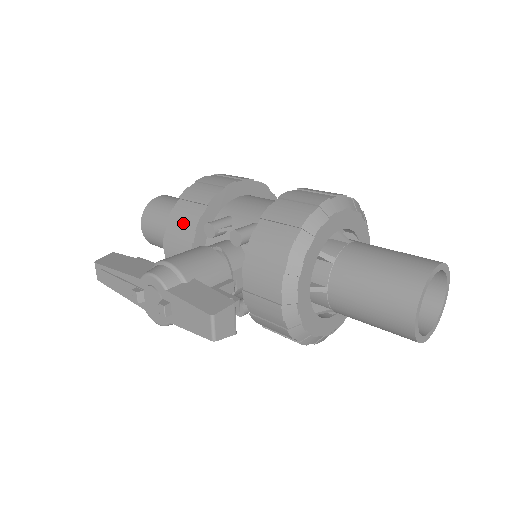
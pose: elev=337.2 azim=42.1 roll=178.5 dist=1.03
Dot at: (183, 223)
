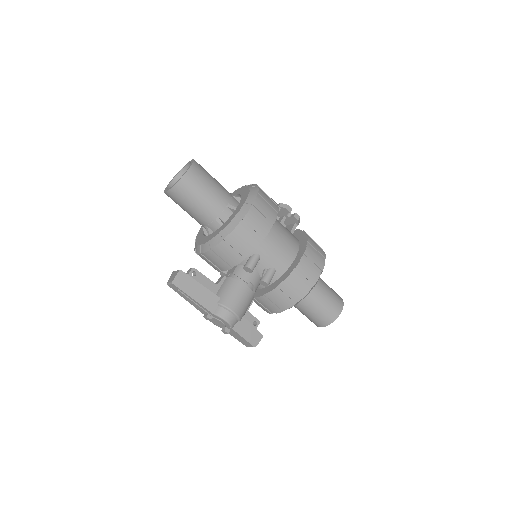
Dot at: (230, 255)
